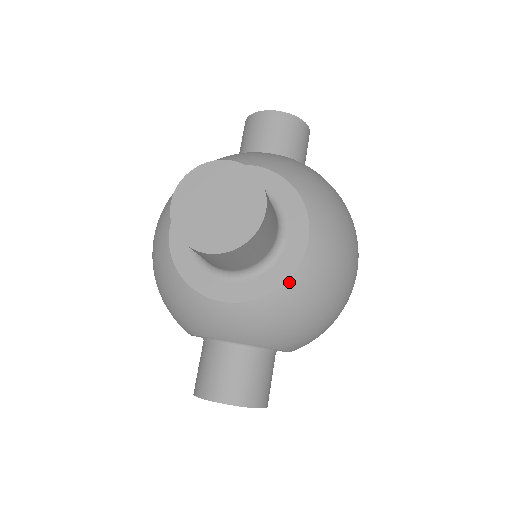
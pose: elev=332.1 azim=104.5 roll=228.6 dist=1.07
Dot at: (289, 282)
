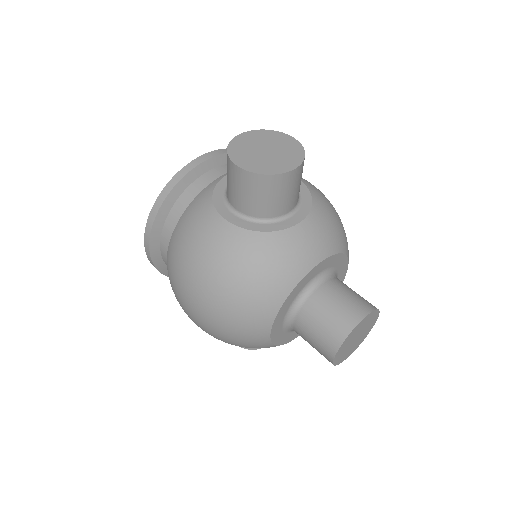
Dot at: occluded
